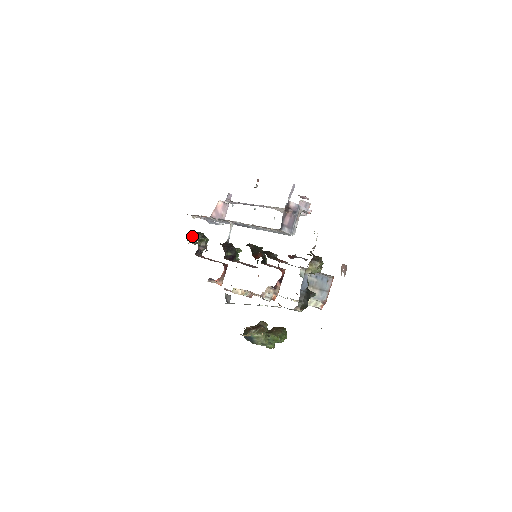
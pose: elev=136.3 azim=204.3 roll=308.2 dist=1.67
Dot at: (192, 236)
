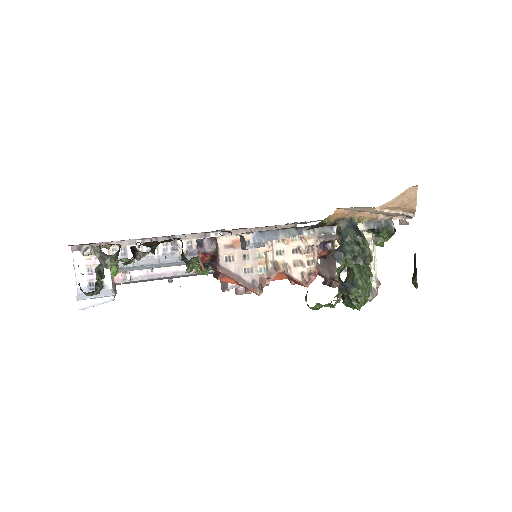
Dot at: (101, 251)
